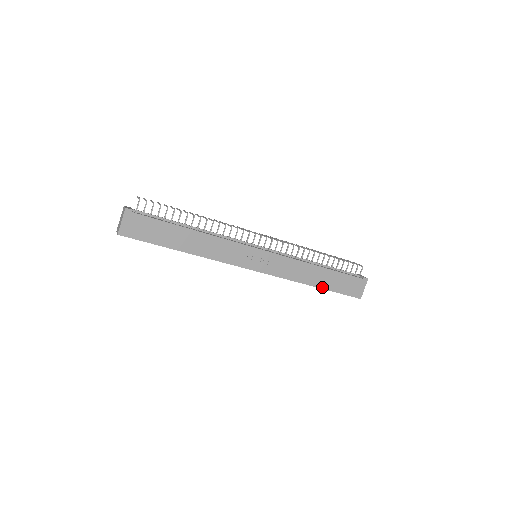
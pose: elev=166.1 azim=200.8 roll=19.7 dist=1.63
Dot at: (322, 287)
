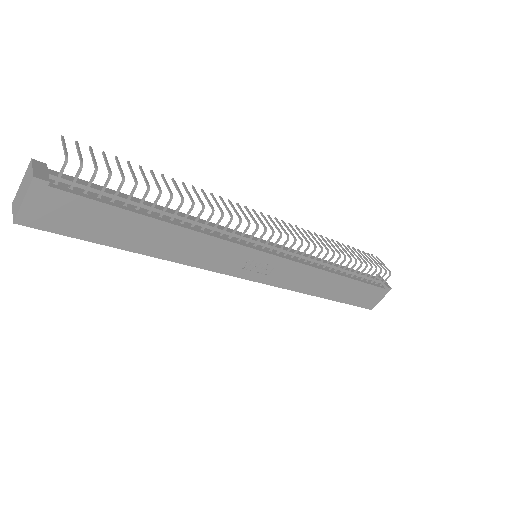
Dot at: (332, 298)
